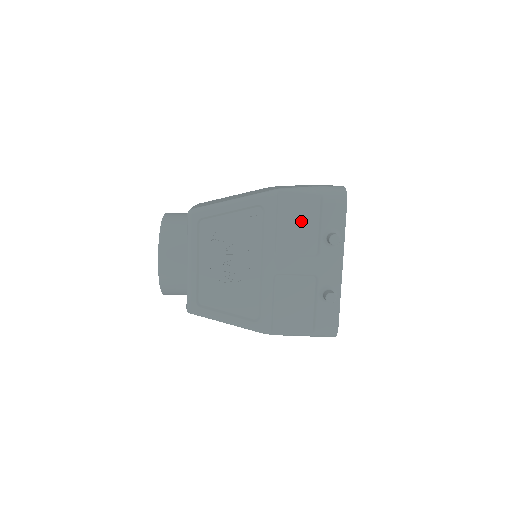
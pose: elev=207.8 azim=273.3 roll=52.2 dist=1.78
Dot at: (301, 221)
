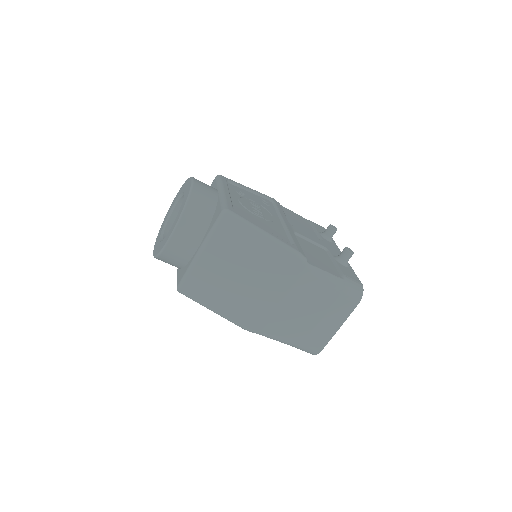
Dot at: (300, 222)
